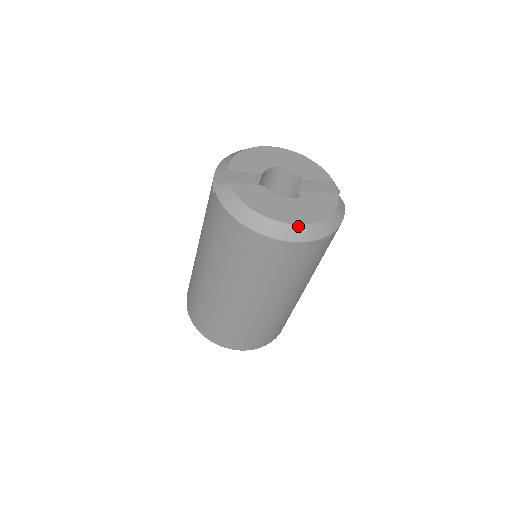
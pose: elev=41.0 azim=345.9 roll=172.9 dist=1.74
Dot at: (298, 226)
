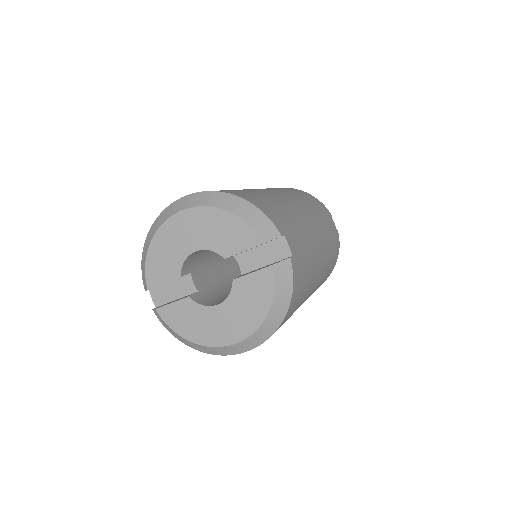
Dot at: (238, 344)
